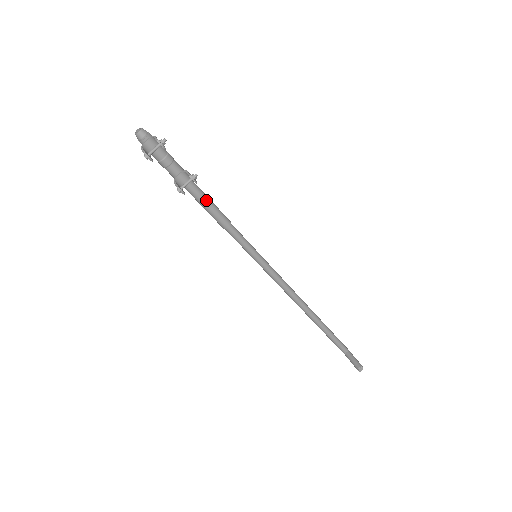
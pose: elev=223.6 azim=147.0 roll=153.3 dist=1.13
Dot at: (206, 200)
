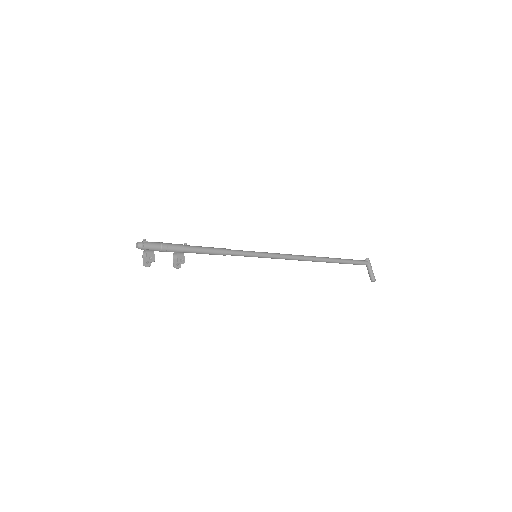
Dot at: (201, 252)
